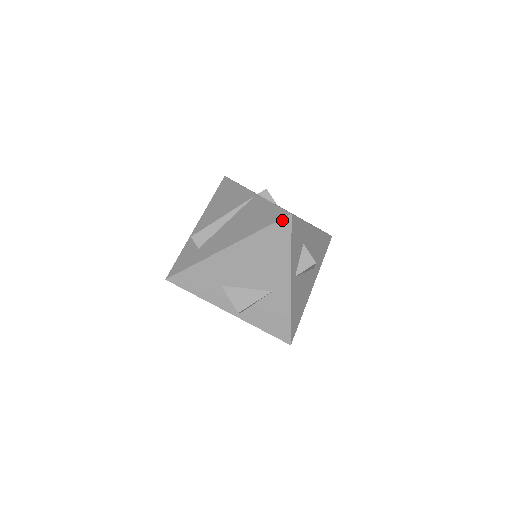
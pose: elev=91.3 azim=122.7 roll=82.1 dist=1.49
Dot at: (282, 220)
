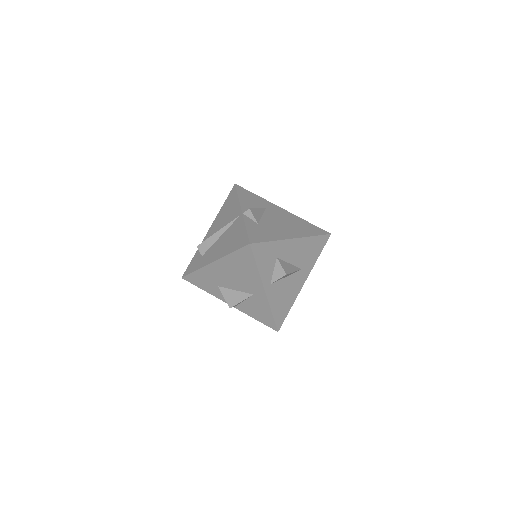
Dot at: (245, 247)
